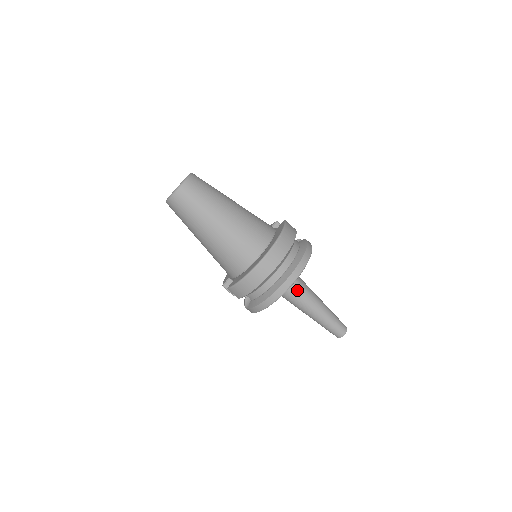
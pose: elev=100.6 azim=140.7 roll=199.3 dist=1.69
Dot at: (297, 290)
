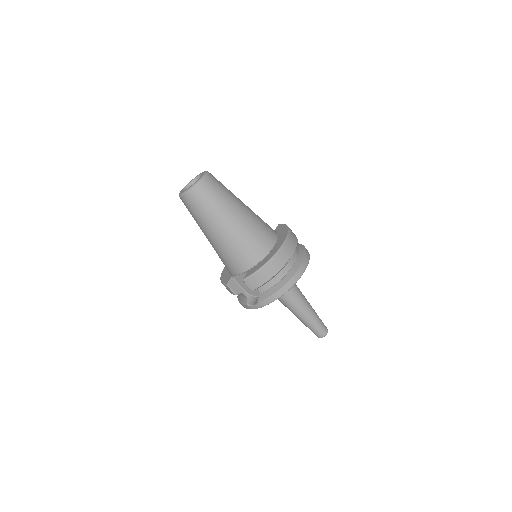
Dot at: (293, 287)
